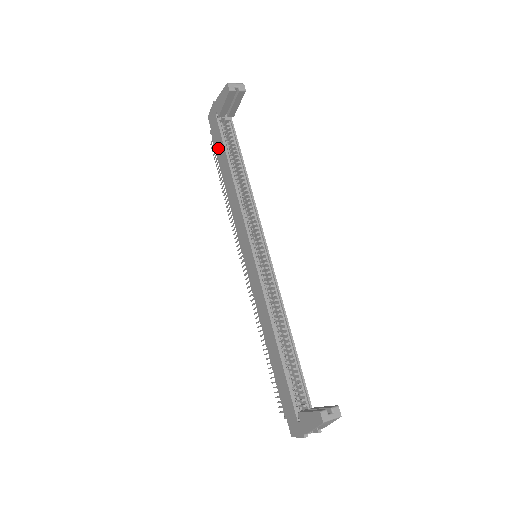
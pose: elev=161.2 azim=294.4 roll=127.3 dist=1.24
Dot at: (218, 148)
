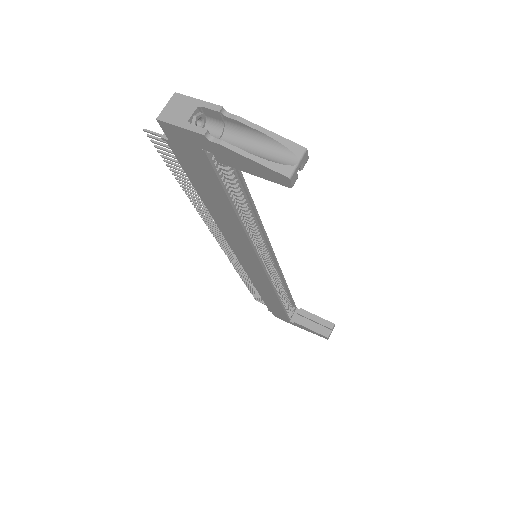
Dot at: (197, 176)
